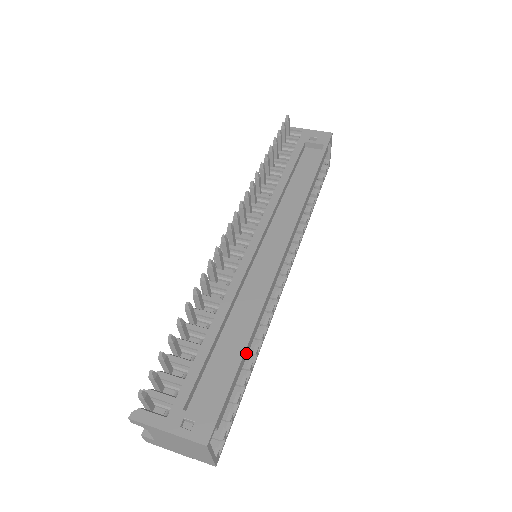
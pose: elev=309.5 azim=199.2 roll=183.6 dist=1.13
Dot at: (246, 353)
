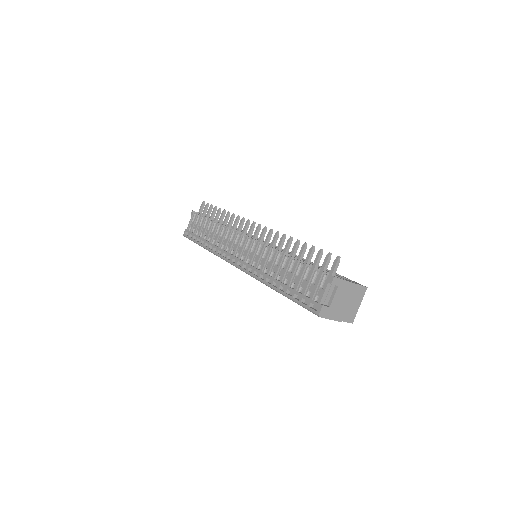
Dot at: occluded
